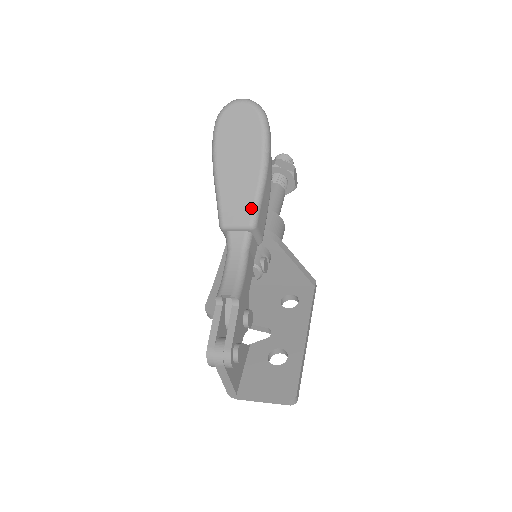
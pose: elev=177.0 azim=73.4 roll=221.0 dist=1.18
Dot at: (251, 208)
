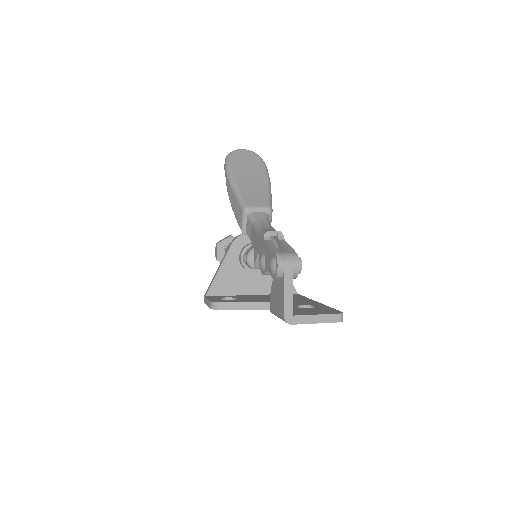
Dot at: (267, 199)
